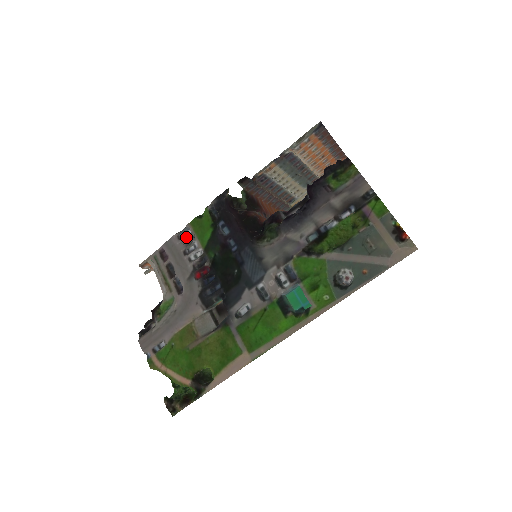
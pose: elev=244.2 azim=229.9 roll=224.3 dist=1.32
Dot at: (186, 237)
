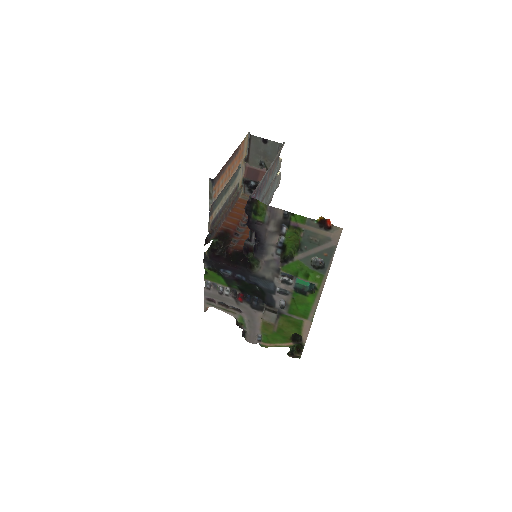
Dot at: (211, 286)
